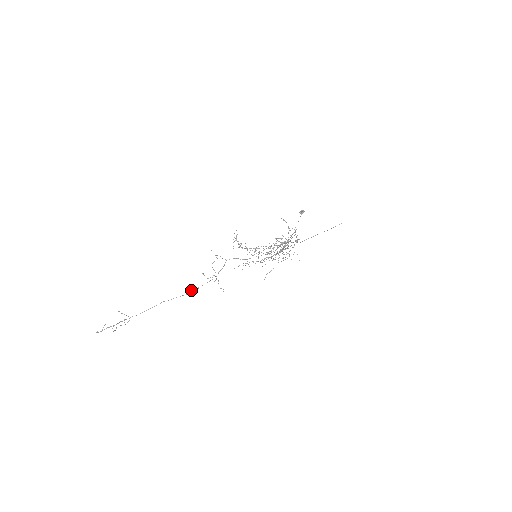
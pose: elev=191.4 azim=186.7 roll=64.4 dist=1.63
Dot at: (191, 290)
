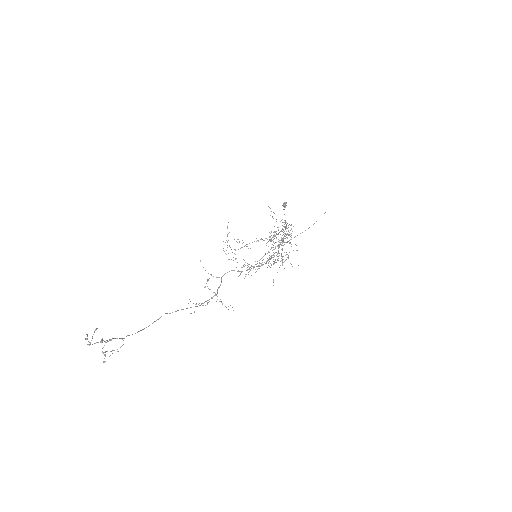
Dot at: occluded
